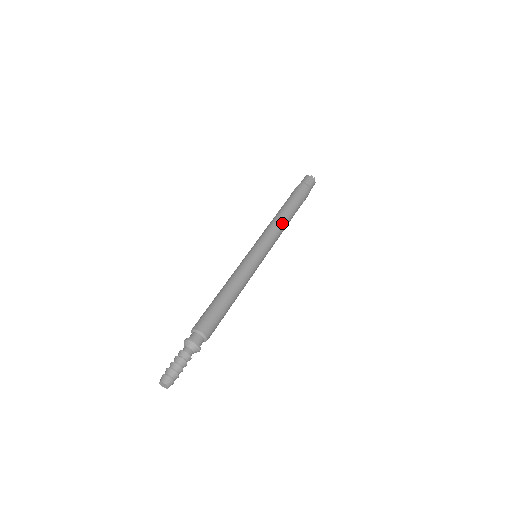
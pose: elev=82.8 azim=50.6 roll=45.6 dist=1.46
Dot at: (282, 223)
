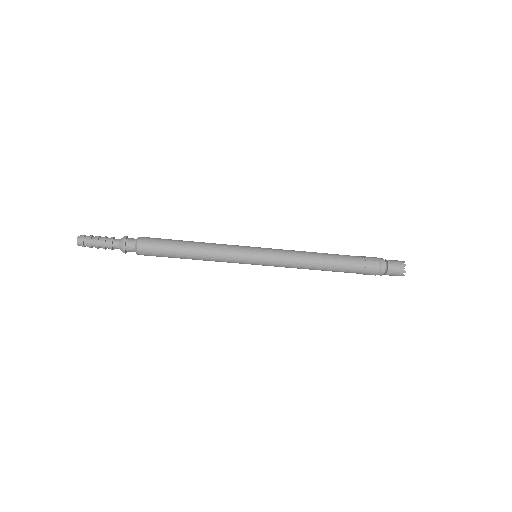
Dot at: (310, 267)
